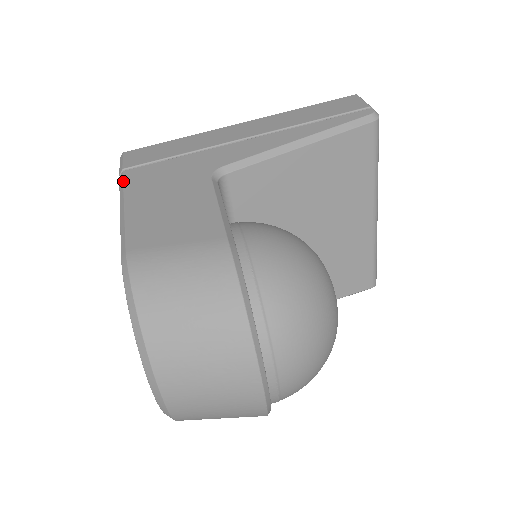
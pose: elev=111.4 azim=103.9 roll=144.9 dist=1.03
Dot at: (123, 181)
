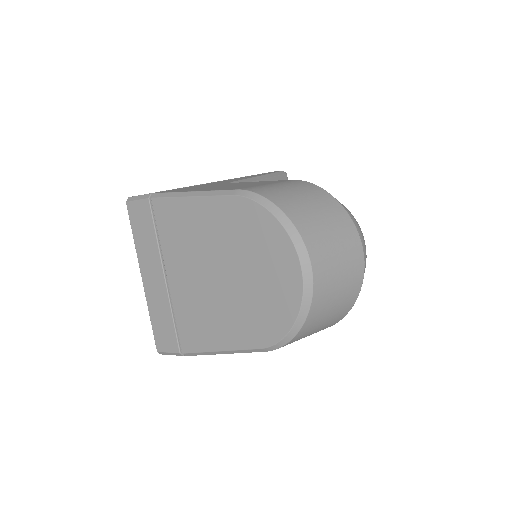
Dot at: (165, 192)
